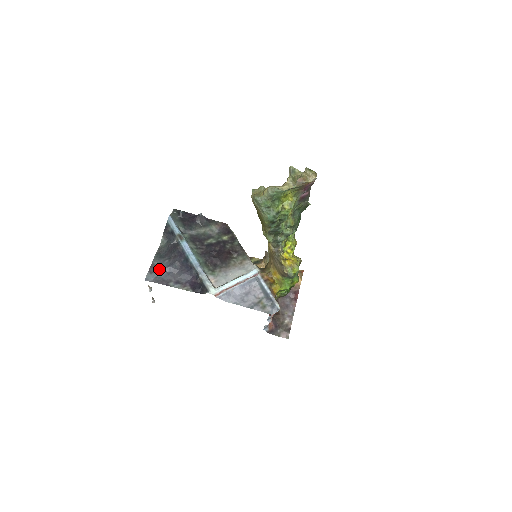
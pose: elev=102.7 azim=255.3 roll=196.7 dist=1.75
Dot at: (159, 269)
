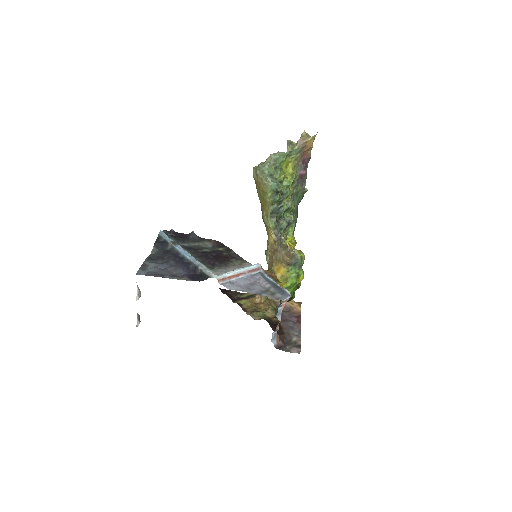
Dot at: (152, 266)
